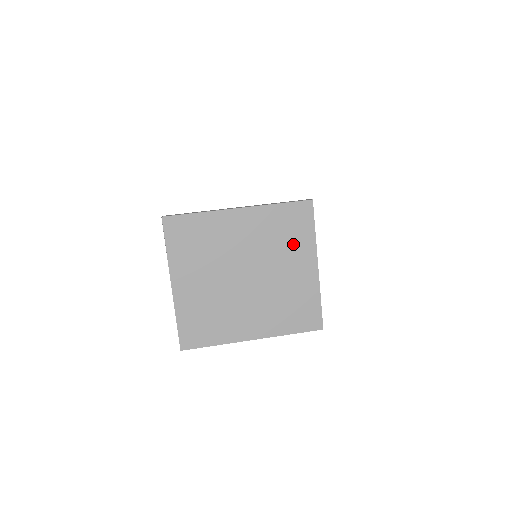
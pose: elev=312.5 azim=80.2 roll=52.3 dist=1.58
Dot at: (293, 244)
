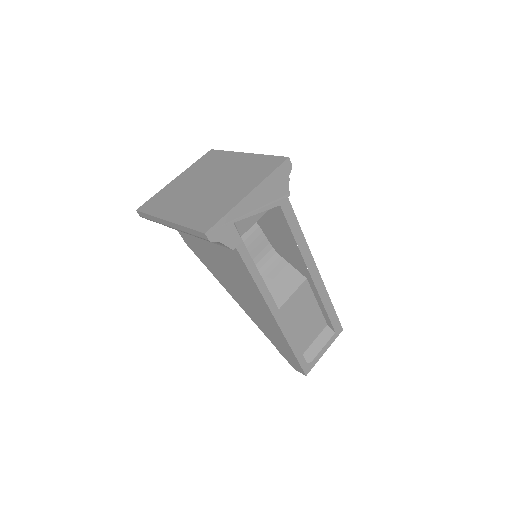
Dot at: (251, 177)
